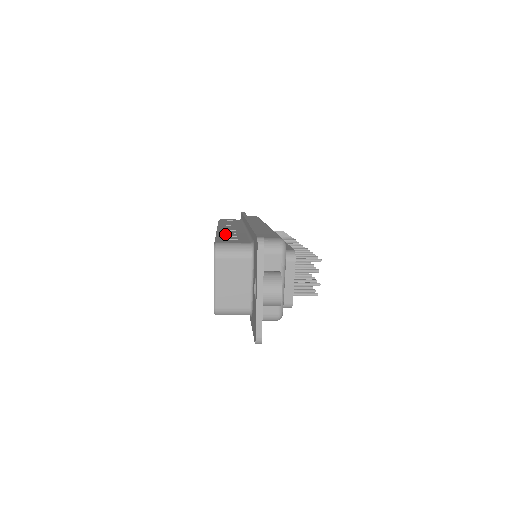
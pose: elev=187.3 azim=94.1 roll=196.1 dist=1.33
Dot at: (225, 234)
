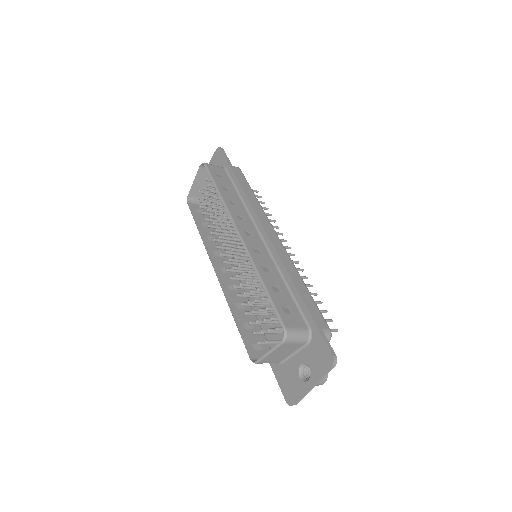
Dot at: (267, 278)
